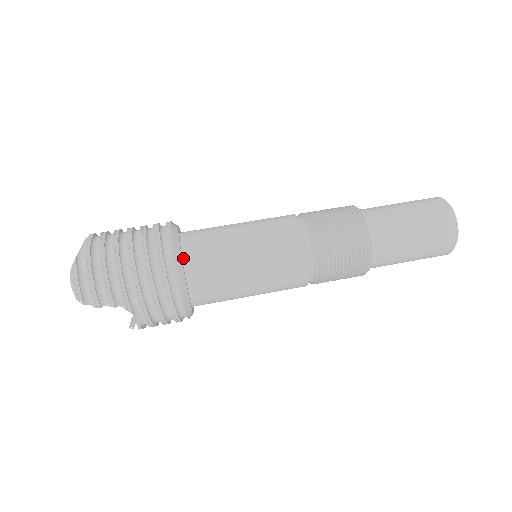
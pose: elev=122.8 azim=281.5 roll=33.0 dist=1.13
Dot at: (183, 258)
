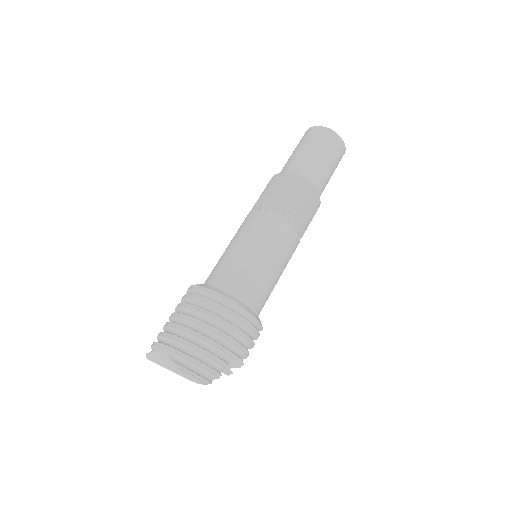
Dot at: occluded
